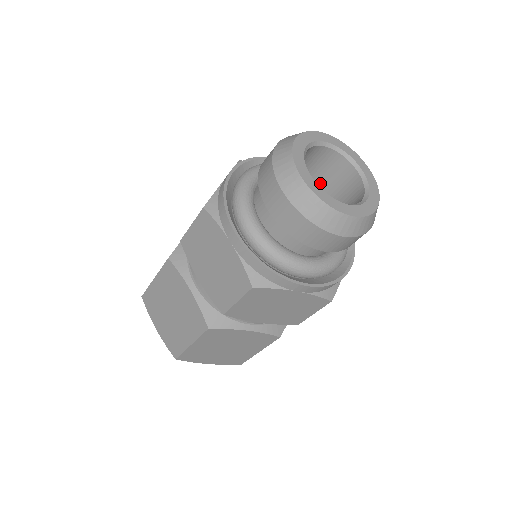
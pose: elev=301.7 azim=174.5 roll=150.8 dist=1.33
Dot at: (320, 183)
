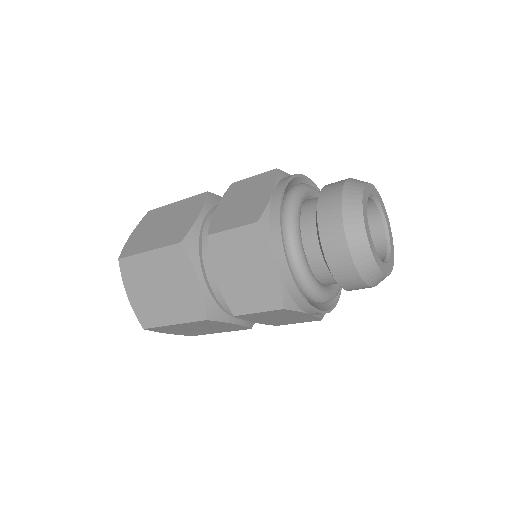
Dot at: occluded
